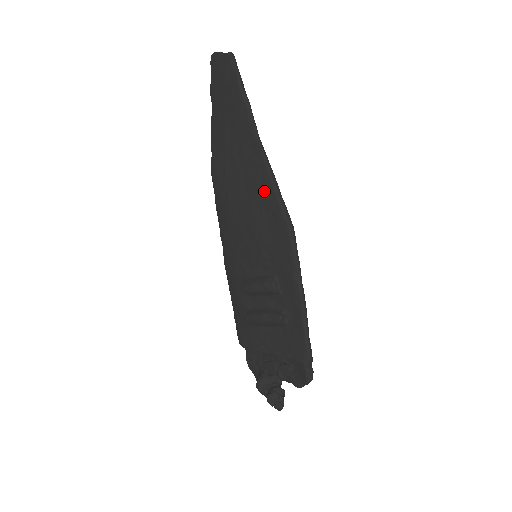
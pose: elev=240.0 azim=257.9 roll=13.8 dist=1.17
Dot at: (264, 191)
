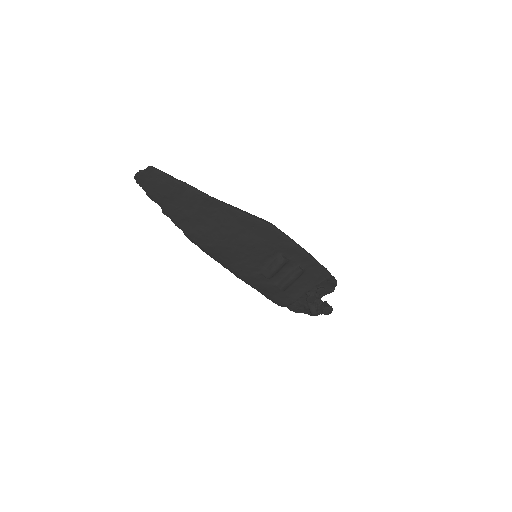
Dot at: (238, 220)
